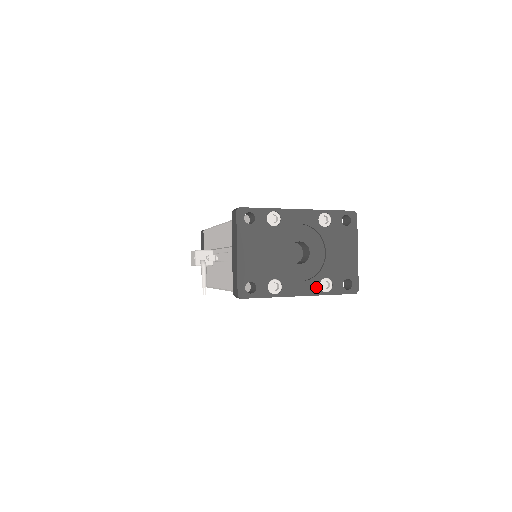
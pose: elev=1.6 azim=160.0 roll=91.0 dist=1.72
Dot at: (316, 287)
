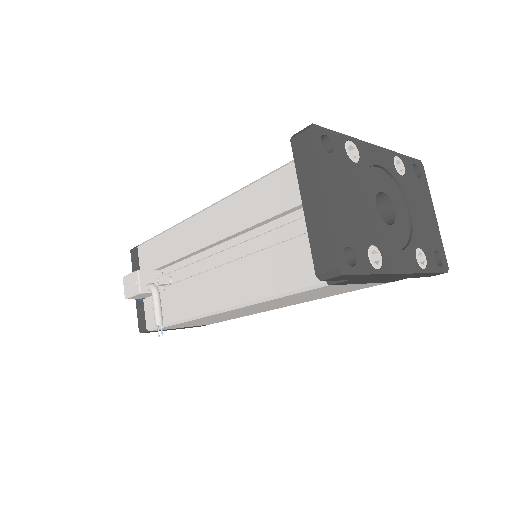
Dot at: (413, 260)
